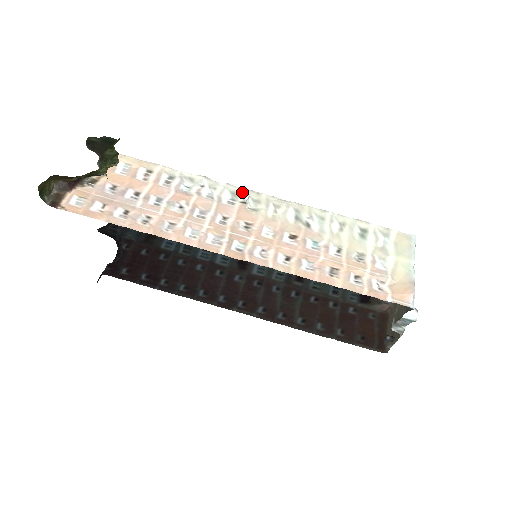
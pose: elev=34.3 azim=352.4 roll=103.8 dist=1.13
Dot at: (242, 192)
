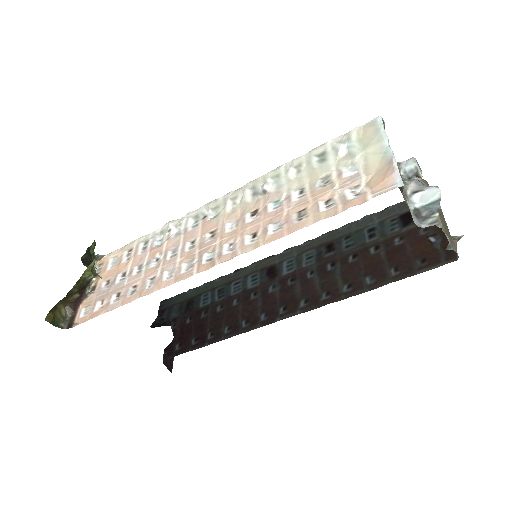
Dot at: (202, 210)
